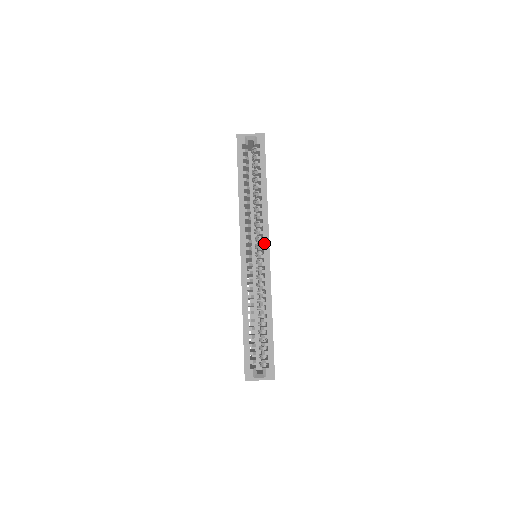
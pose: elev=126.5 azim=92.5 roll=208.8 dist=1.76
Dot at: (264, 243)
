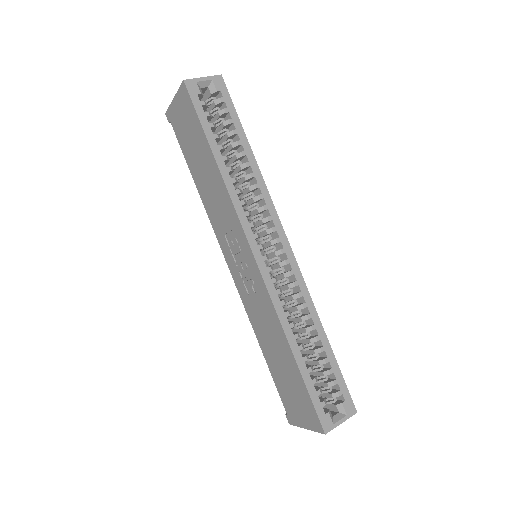
Dot at: (278, 232)
